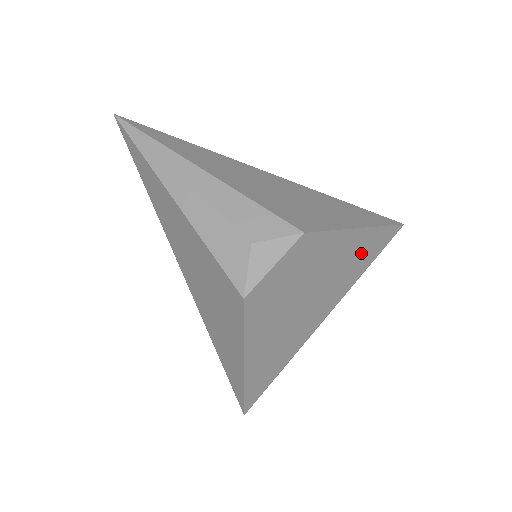
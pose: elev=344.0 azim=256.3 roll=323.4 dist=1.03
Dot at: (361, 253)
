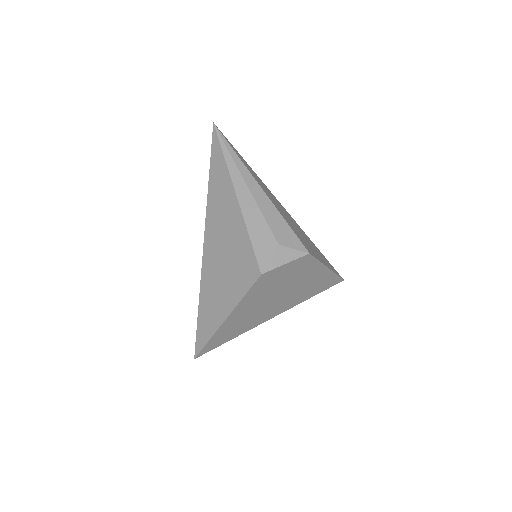
Dot at: (318, 284)
